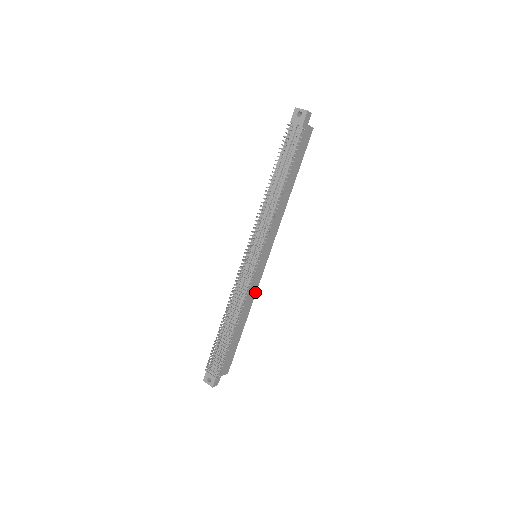
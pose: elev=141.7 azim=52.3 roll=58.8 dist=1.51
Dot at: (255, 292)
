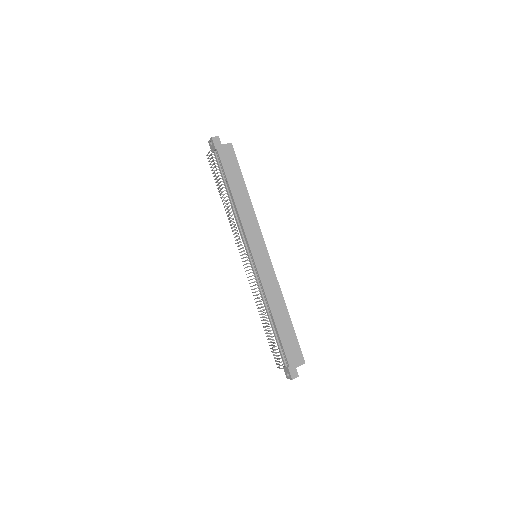
Dot at: (277, 283)
